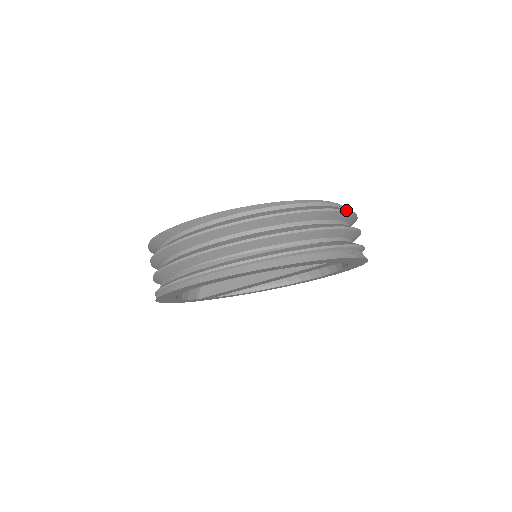
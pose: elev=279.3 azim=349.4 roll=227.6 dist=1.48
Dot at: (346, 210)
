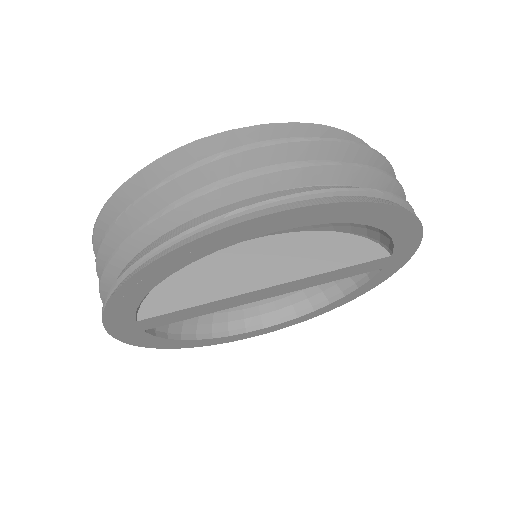
Dot at: occluded
